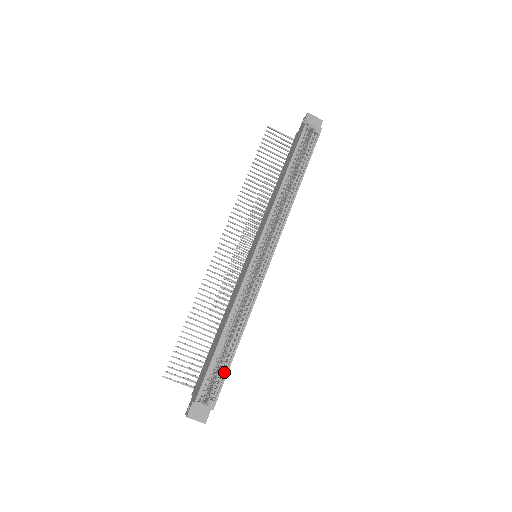
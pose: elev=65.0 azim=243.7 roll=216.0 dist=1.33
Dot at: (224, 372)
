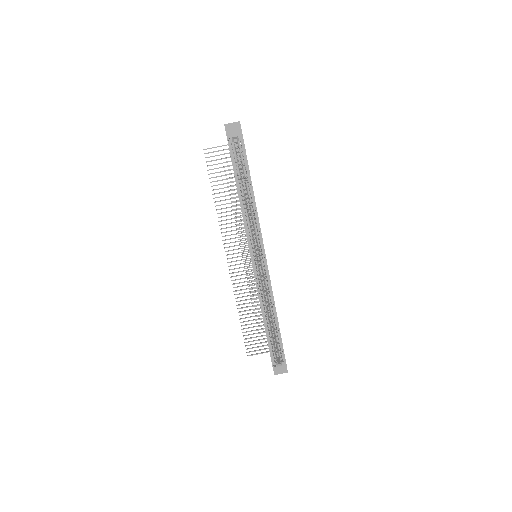
Dot at: (280, 343)
